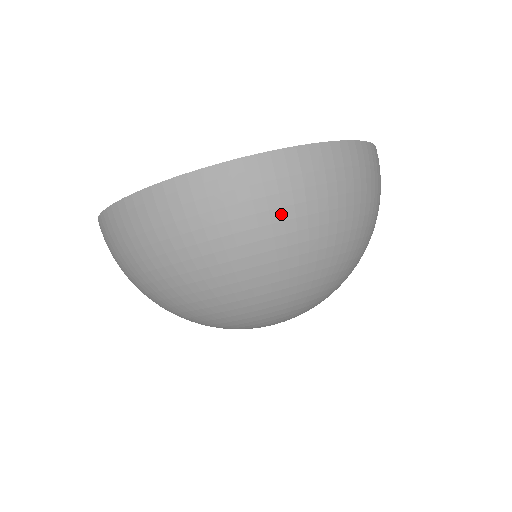
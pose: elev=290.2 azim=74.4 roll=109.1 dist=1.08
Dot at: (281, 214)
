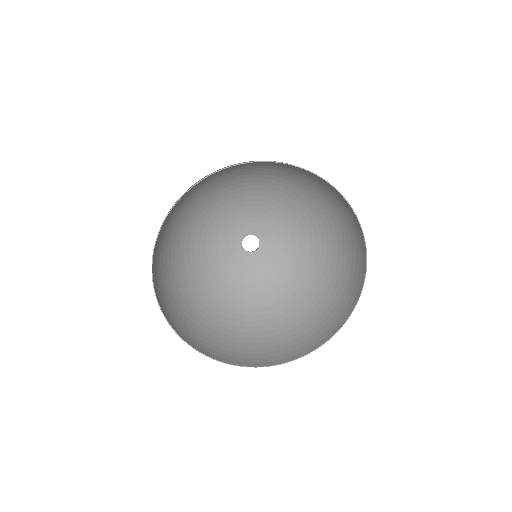
Dot at: (239, 346)
